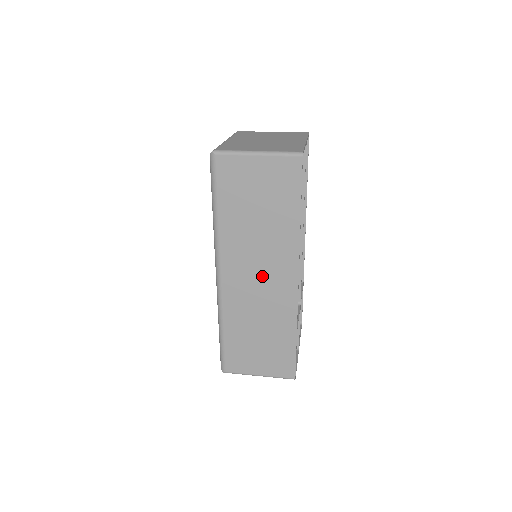
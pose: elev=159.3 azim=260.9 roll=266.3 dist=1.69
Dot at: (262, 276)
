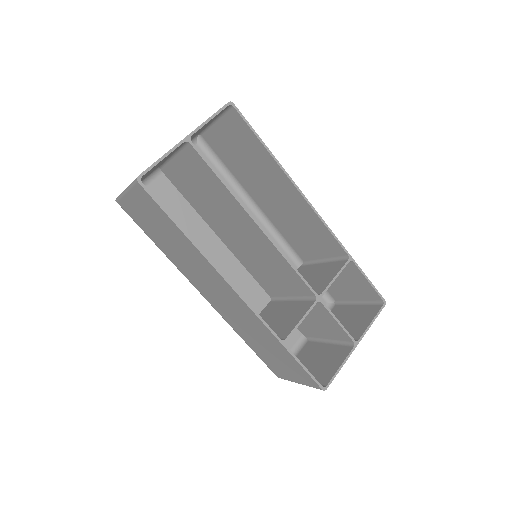
Dot at: (219, 294)
